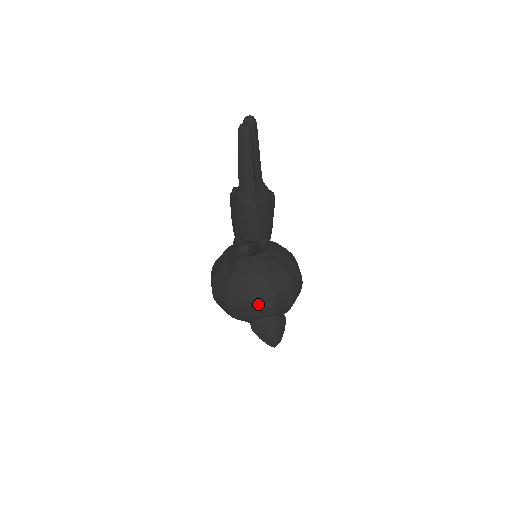
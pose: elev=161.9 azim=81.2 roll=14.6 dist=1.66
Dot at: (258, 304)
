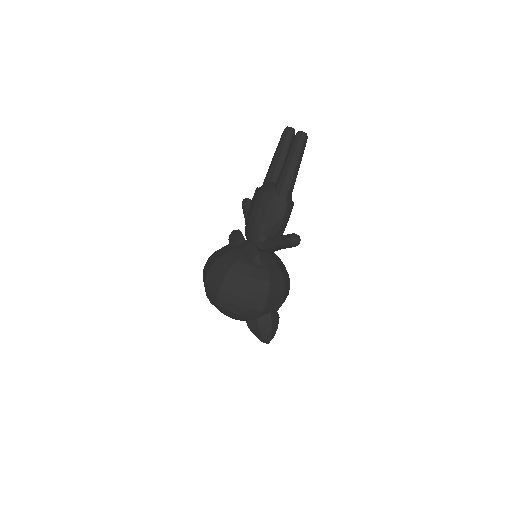
Dot at: (273, 298)
